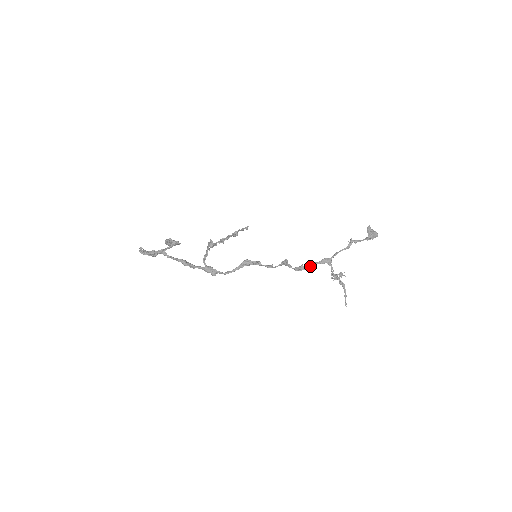
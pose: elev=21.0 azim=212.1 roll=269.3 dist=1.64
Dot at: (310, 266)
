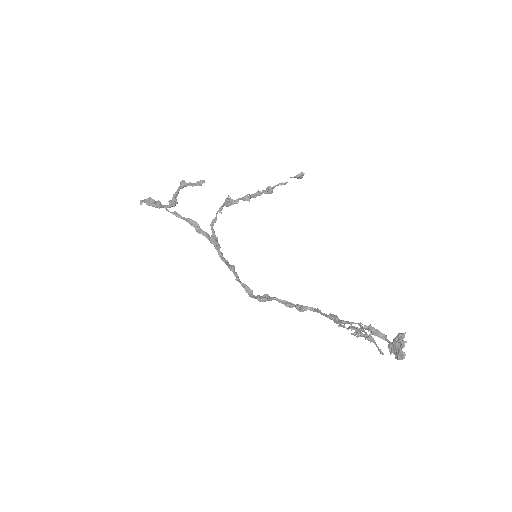
Dot at: (312, 309)
